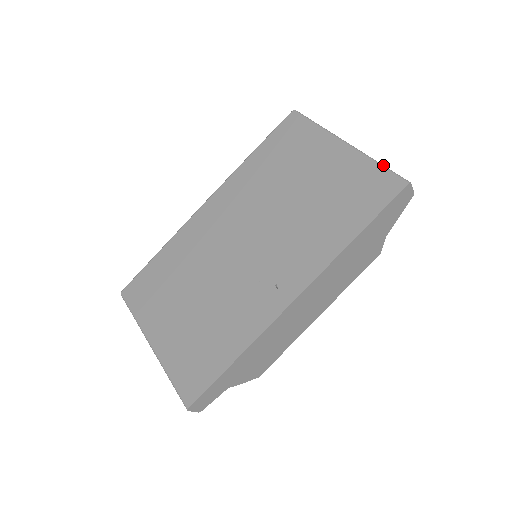
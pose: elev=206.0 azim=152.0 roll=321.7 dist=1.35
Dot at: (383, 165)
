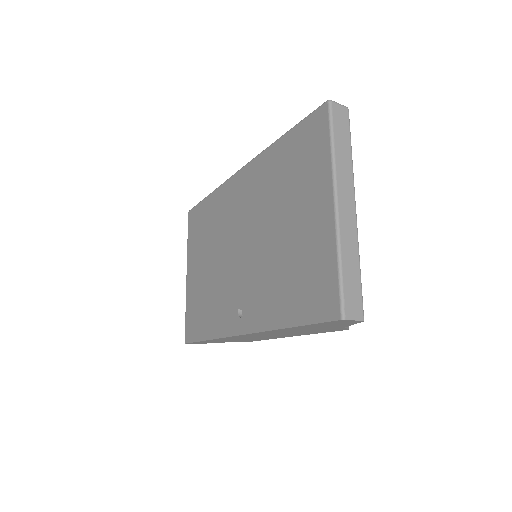
Dot at: (340, 272)
